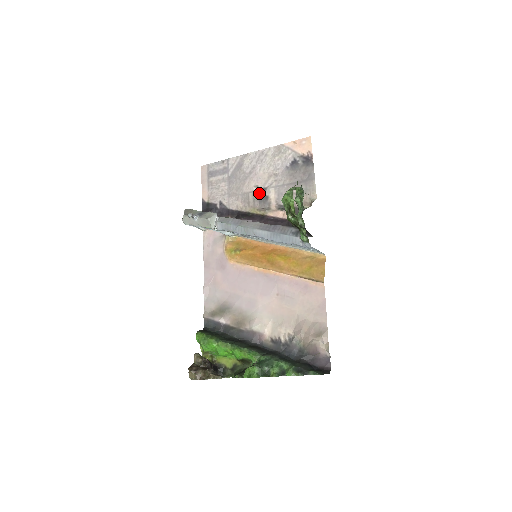
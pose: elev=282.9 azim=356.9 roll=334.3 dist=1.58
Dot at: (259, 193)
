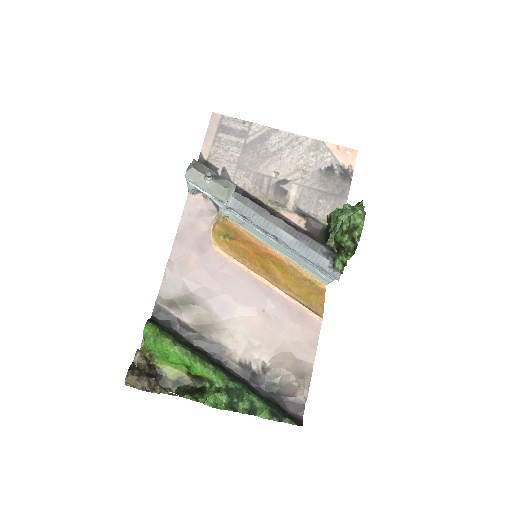
Dot at: (278, 182)
